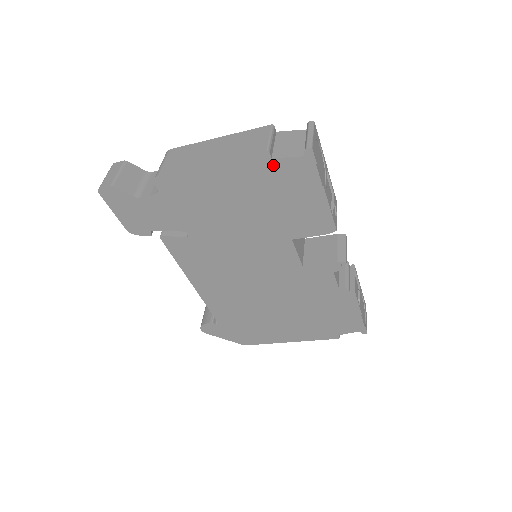
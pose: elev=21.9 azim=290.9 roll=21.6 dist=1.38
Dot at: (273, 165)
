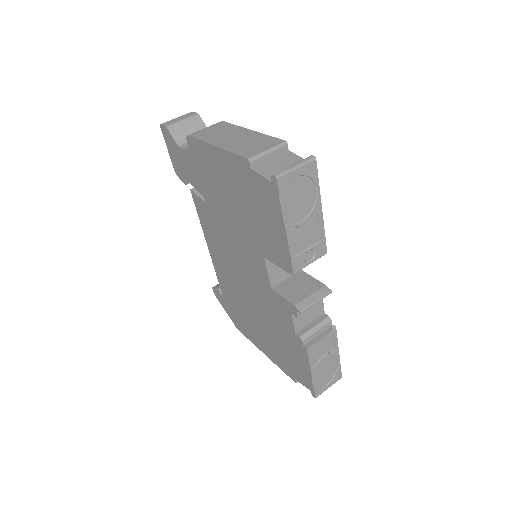
Dot at: (252, 176)
